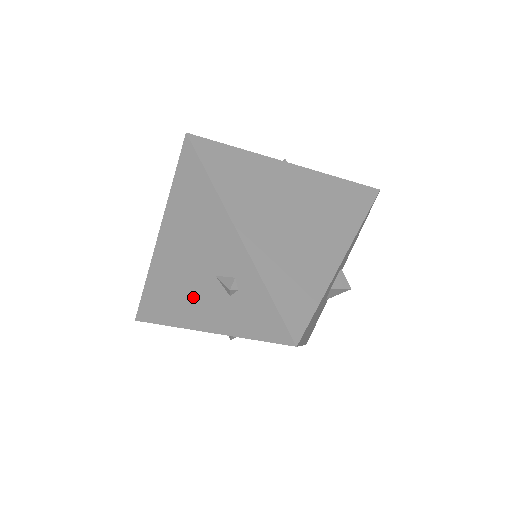
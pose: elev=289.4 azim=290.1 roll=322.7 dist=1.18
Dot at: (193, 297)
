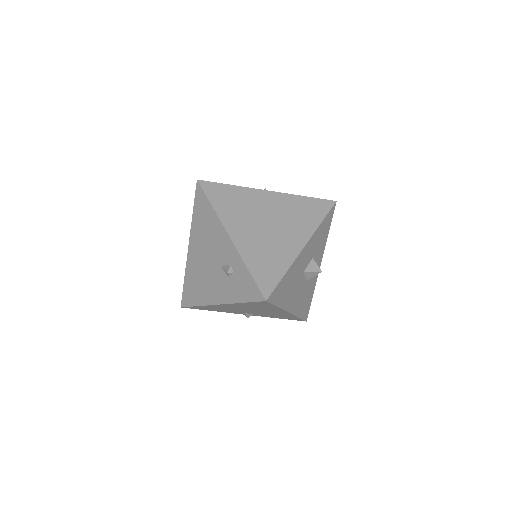
Dot at: (210, 283)
